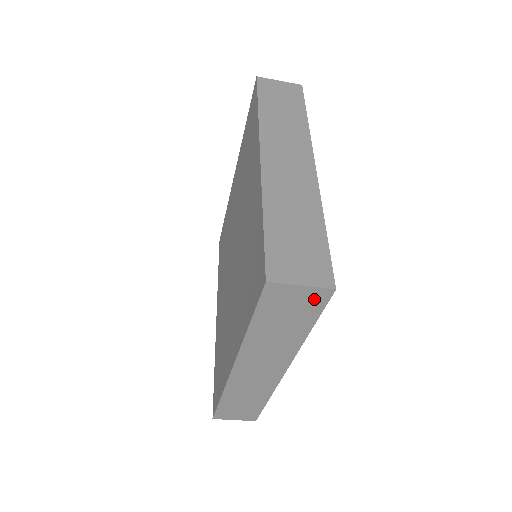
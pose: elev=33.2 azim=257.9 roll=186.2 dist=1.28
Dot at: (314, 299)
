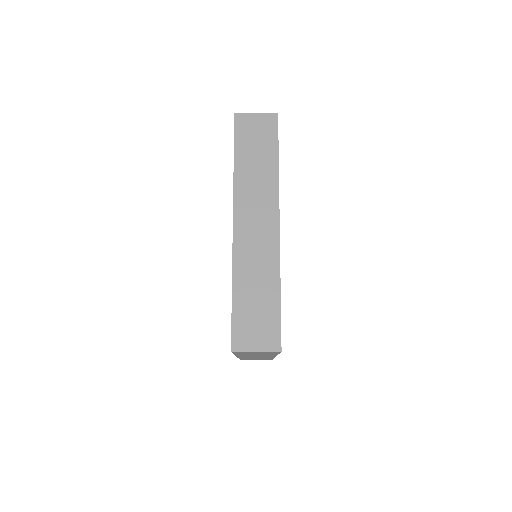
Dot at: (270, 352)
